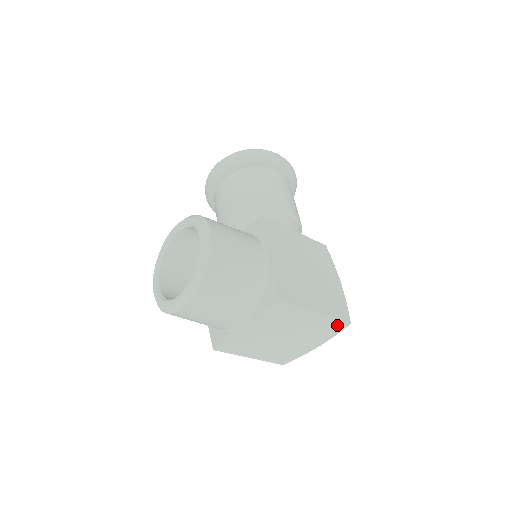
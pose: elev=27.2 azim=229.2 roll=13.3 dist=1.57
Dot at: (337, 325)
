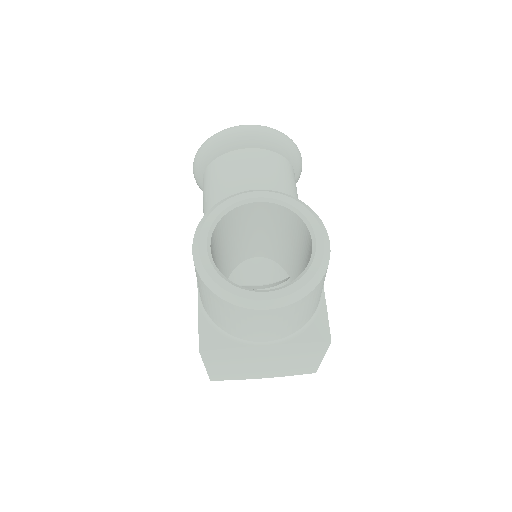
Dot at: (309, 370)
